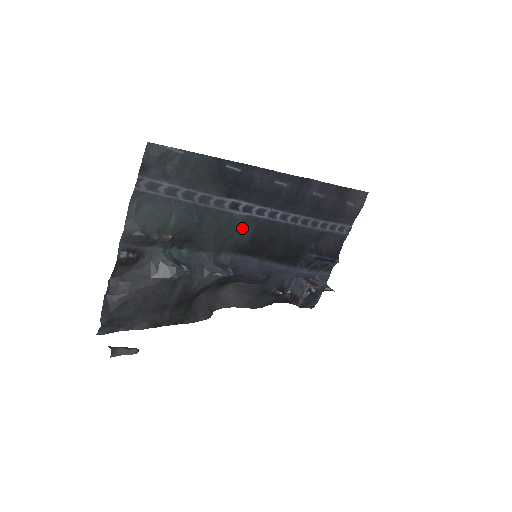
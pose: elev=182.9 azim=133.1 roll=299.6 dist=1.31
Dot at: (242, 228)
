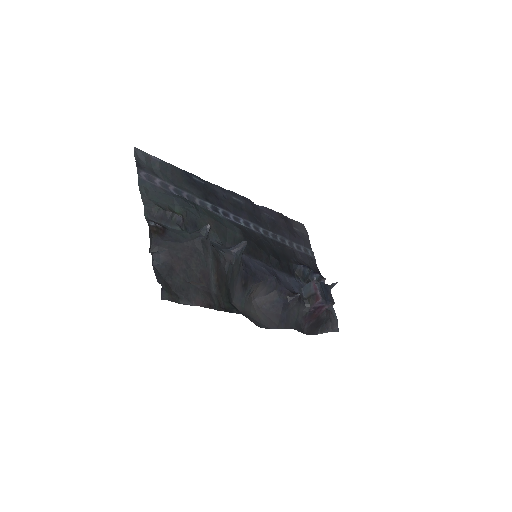
Dot at: (231, 226)
